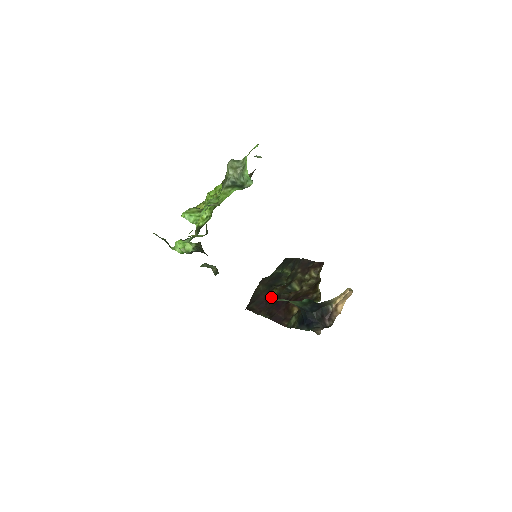
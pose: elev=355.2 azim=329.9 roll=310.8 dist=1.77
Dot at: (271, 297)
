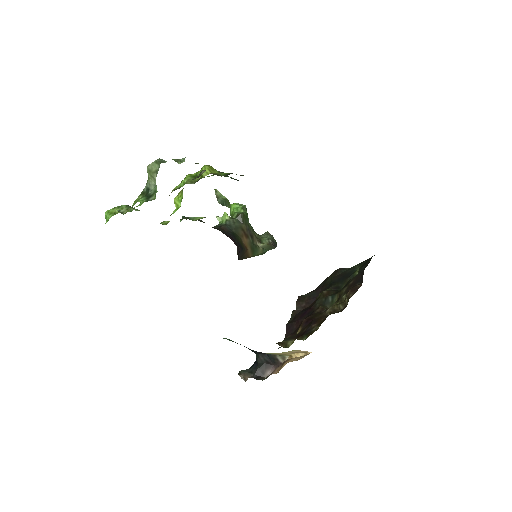
Dot at: occluded
